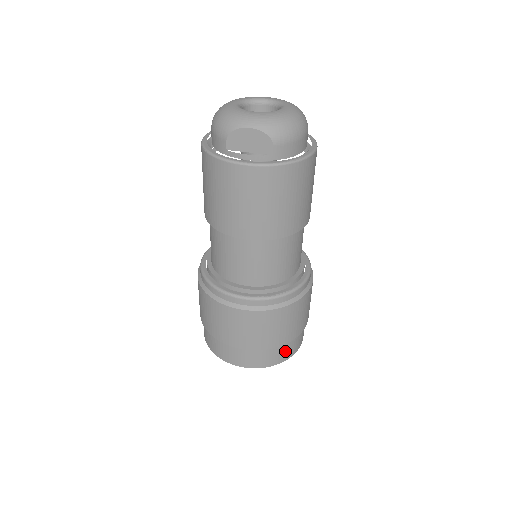
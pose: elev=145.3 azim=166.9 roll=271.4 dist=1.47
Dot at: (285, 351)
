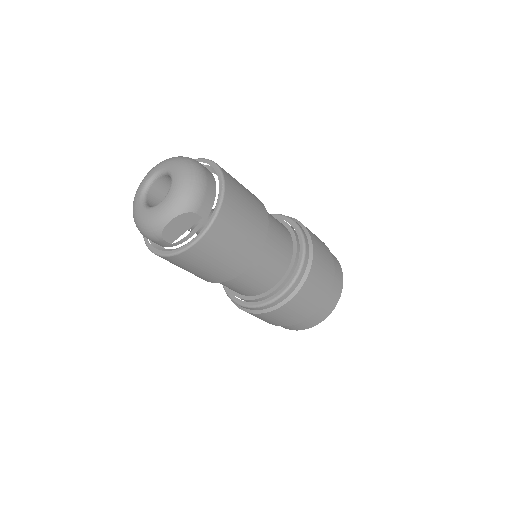
Dot at: (336, 287)
